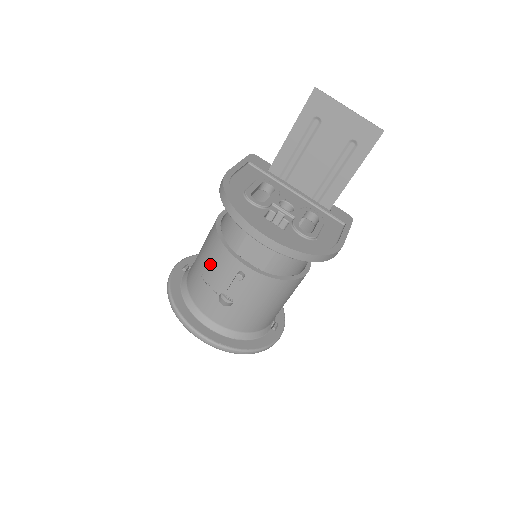
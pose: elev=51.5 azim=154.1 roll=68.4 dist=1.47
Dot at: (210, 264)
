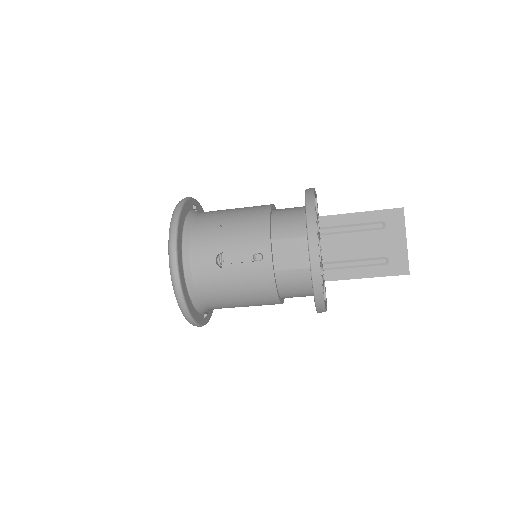
Dot at: (241, 226)
